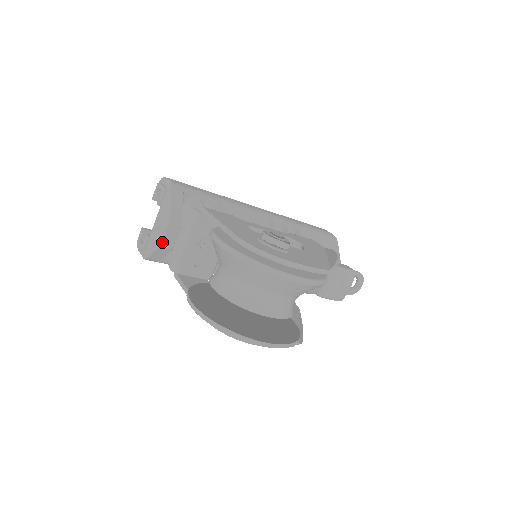
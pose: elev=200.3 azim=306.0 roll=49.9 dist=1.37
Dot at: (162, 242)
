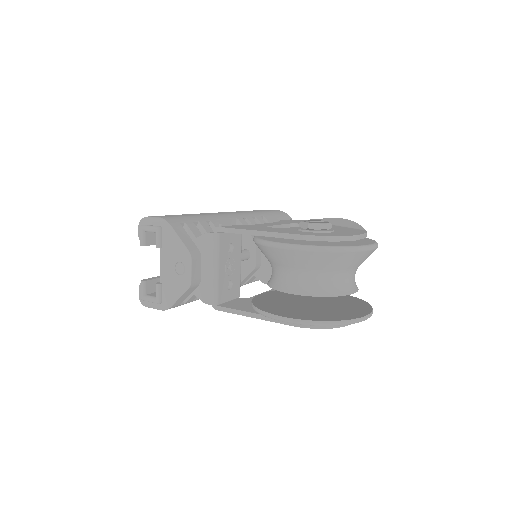
Dot at: (191, 281)
